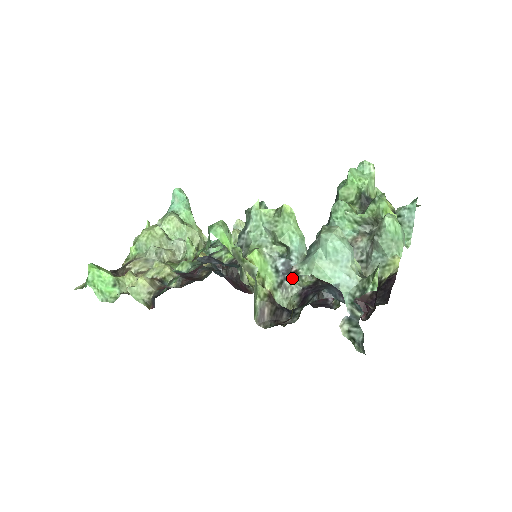
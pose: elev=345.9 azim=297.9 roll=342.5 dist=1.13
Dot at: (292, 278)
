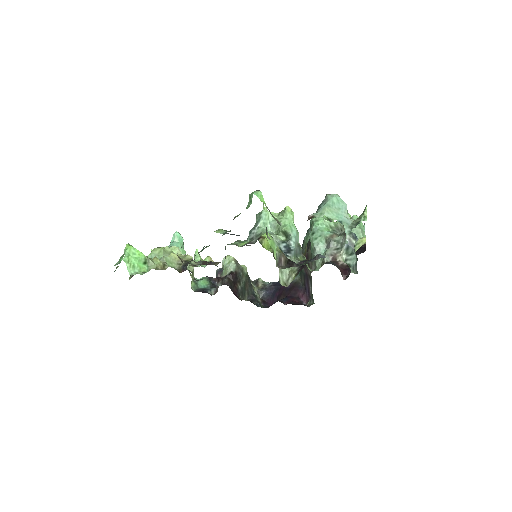
Dot at: (292, 255)
